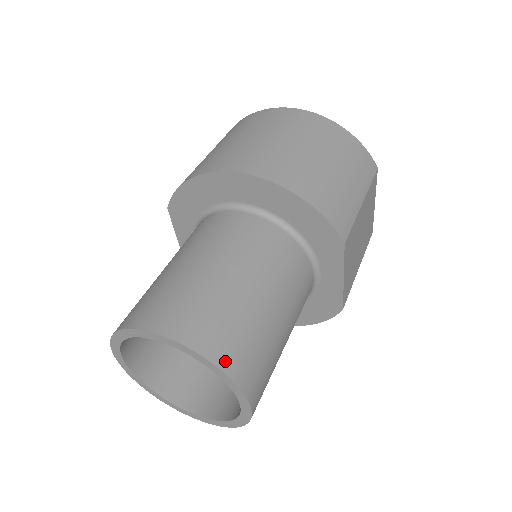
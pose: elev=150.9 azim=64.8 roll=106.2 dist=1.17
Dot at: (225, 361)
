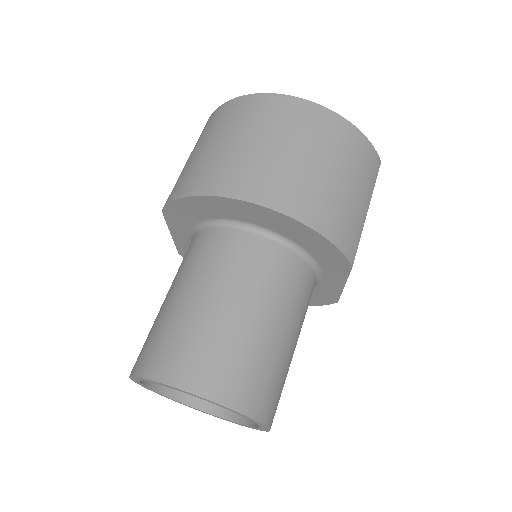
Dot at: (251, 408)
